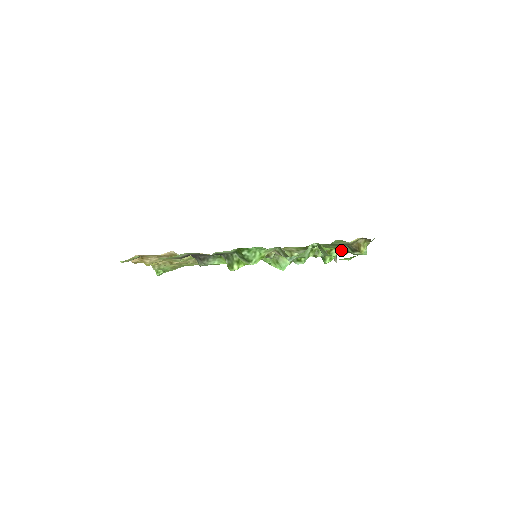
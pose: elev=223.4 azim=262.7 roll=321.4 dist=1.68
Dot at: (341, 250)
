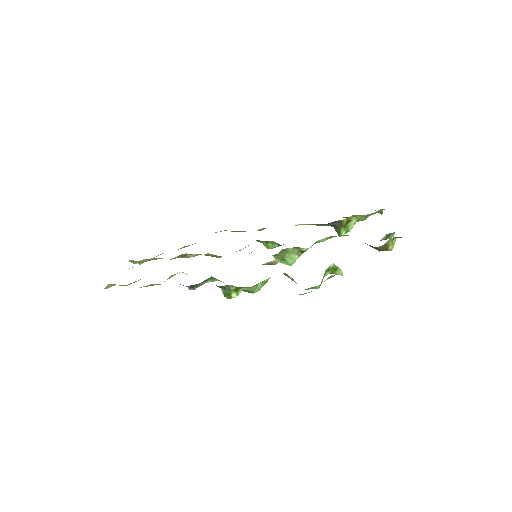
Dot at: (359, 219)
